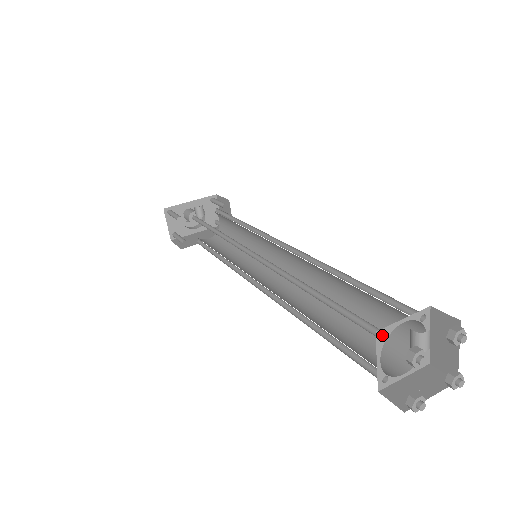
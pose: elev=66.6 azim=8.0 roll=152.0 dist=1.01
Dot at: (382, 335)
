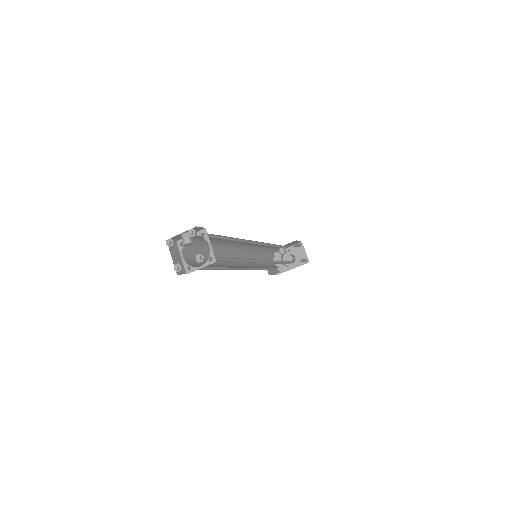
Dot at: occluded
